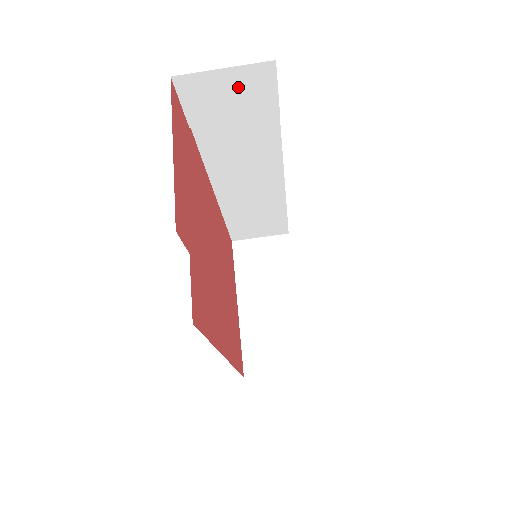
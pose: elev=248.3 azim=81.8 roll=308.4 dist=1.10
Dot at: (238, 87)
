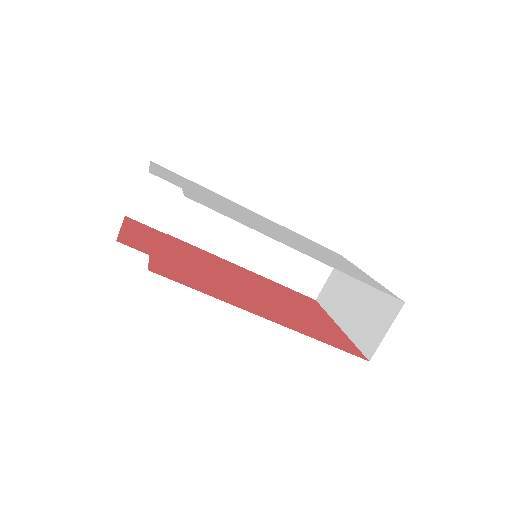
Dot at: (155, 190)
